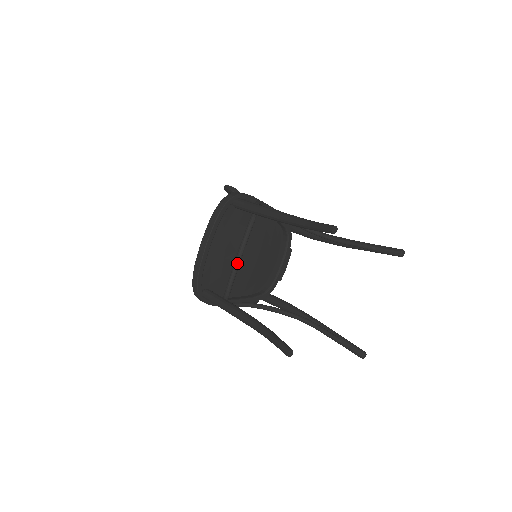
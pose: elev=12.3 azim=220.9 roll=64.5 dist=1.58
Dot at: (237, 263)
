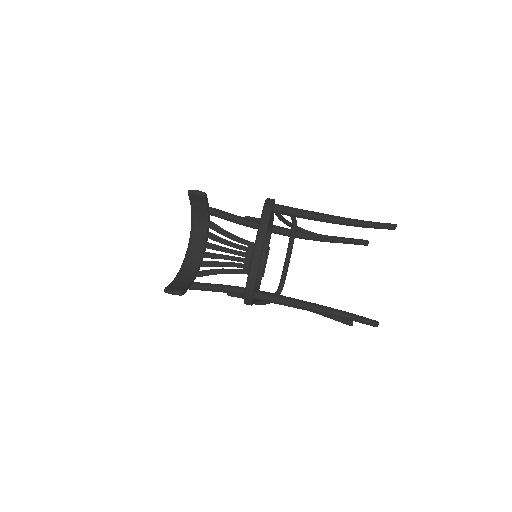
Dot at: (289, 262)
